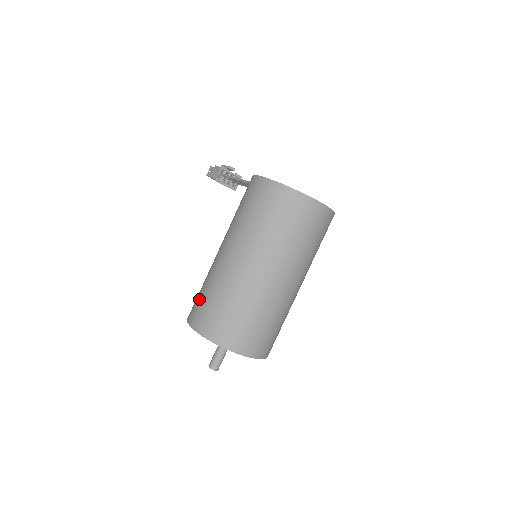
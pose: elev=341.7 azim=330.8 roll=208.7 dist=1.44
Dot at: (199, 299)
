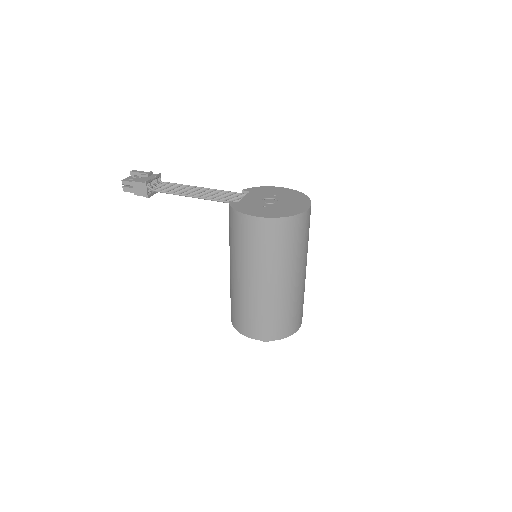
Dot at: (249, 320)
